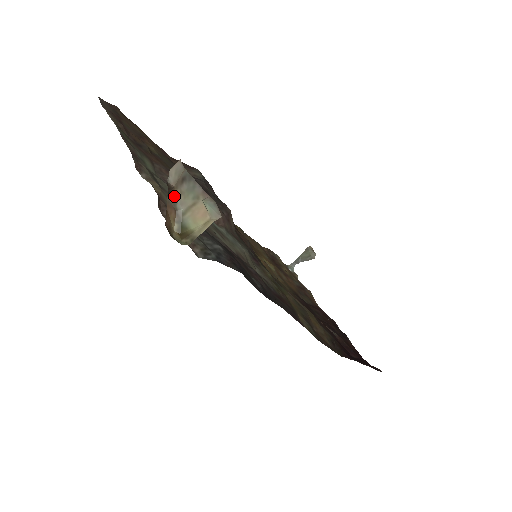
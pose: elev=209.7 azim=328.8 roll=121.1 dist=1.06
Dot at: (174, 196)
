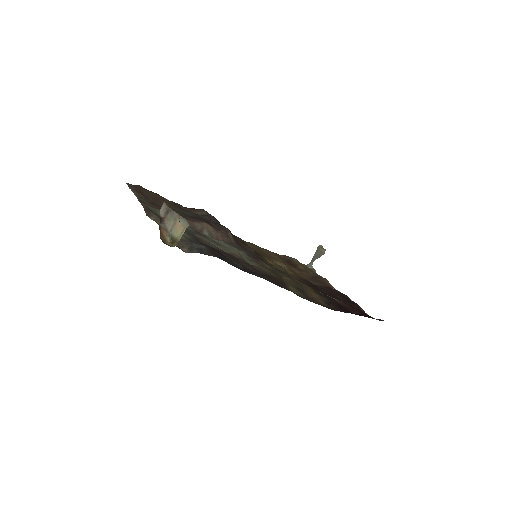
Dot at: (164, 222)
